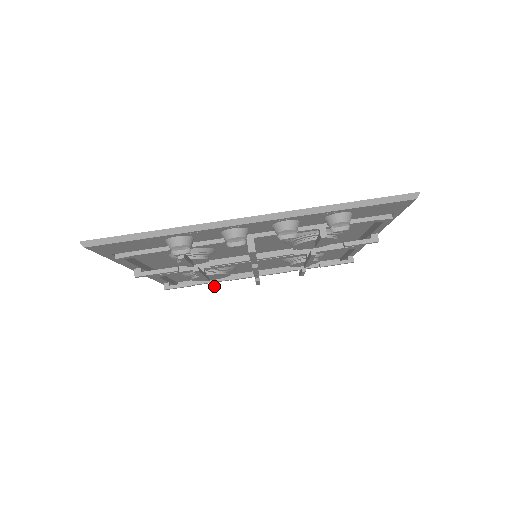
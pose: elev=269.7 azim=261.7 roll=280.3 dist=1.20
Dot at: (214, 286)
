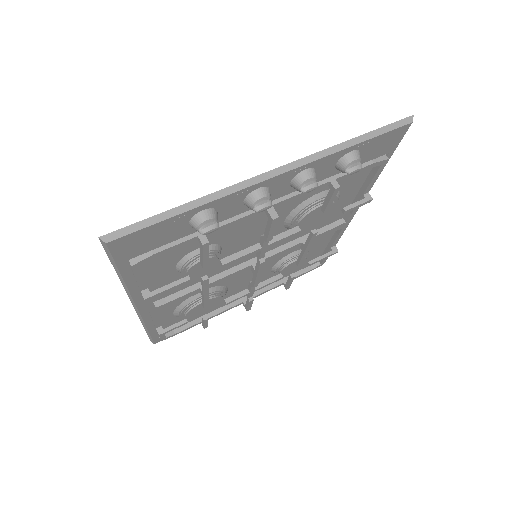
Dot at: (206, 322)
